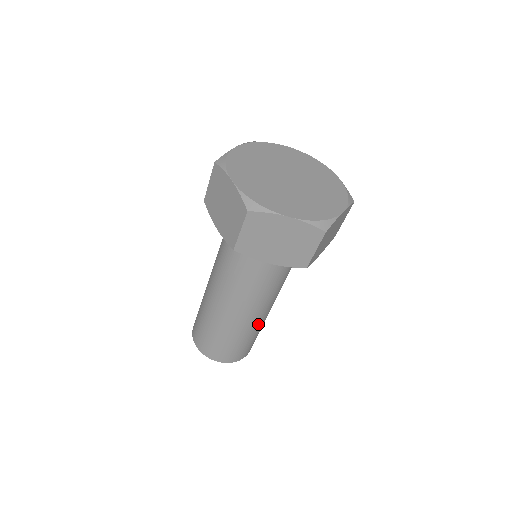
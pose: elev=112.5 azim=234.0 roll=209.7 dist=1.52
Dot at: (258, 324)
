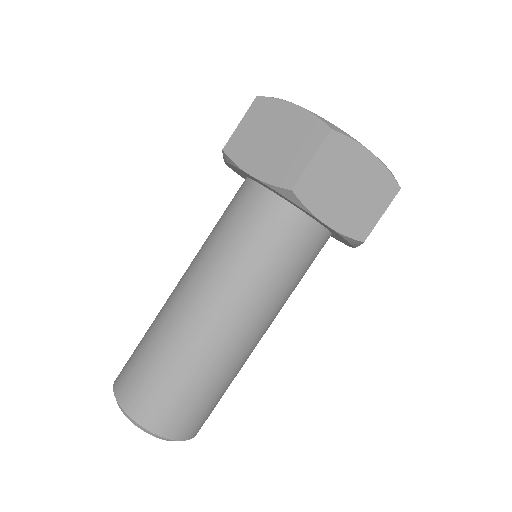
Dot at: (242, 363)
